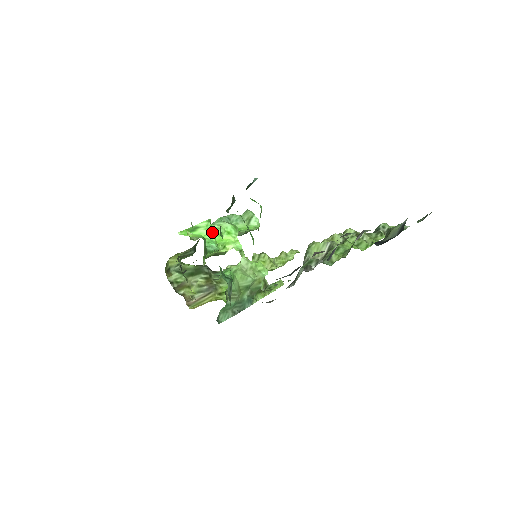
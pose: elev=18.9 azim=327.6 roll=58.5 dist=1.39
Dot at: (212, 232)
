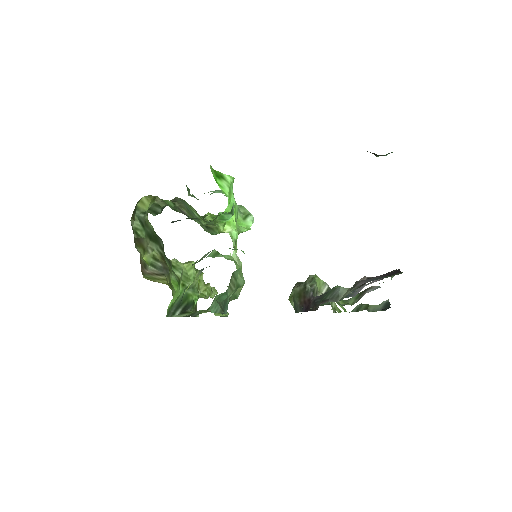
Dot at: (230, 196)
